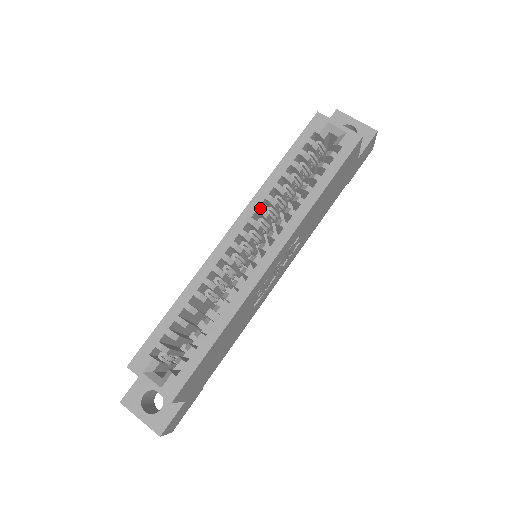
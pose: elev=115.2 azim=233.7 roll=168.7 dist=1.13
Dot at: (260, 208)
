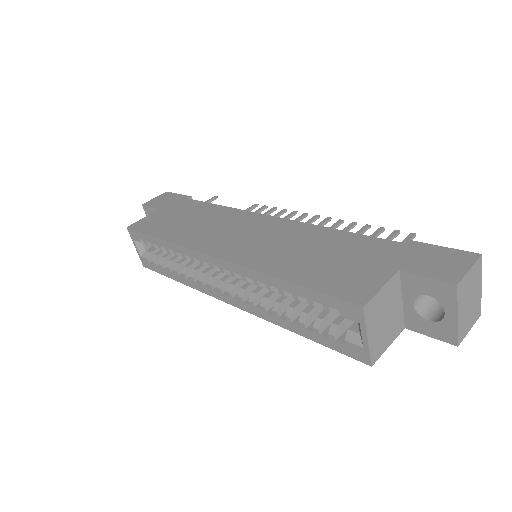
Dot at: (244, 278)
